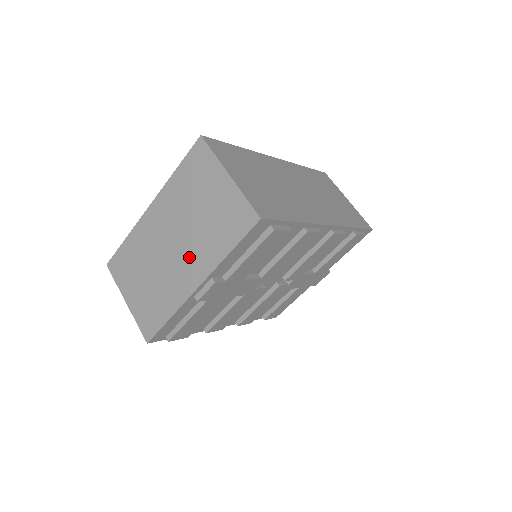
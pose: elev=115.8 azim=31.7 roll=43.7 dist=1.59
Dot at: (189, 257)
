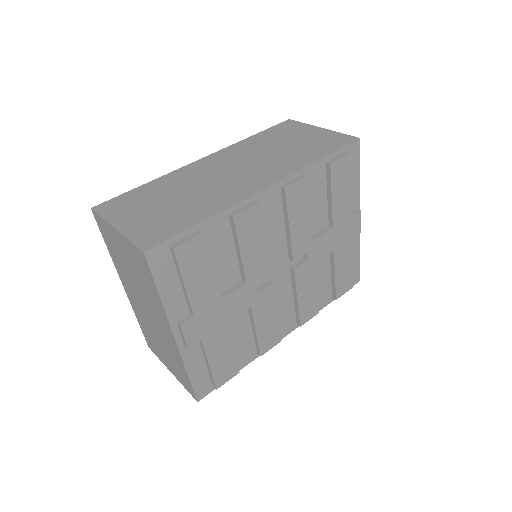
Dot at: (155, 314)
